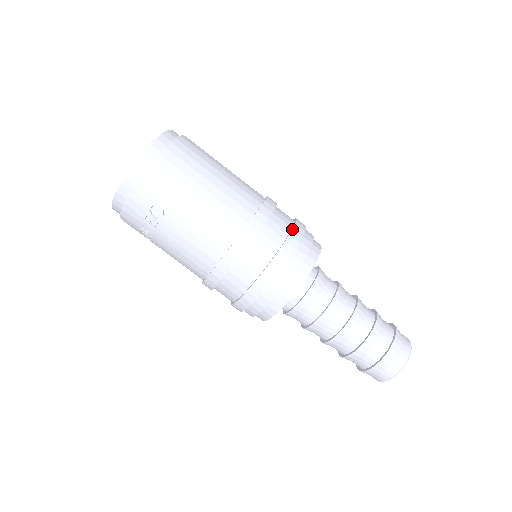
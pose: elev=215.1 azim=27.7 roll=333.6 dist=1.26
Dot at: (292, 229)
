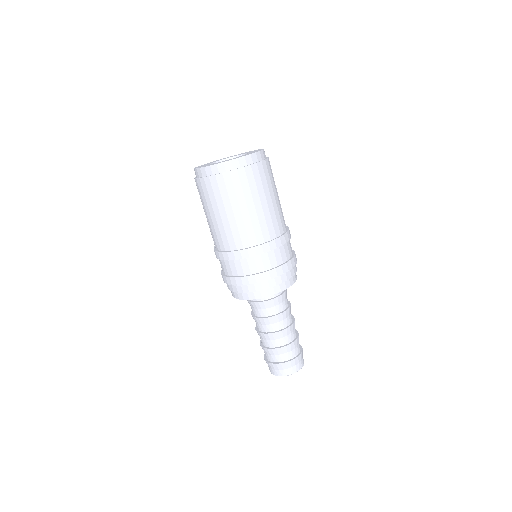
Dot at: (253, 275)
